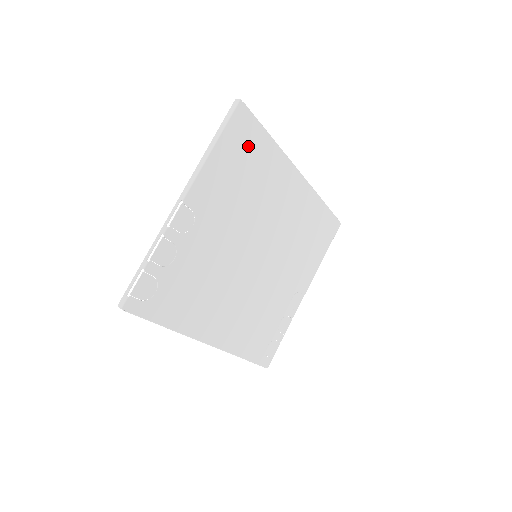
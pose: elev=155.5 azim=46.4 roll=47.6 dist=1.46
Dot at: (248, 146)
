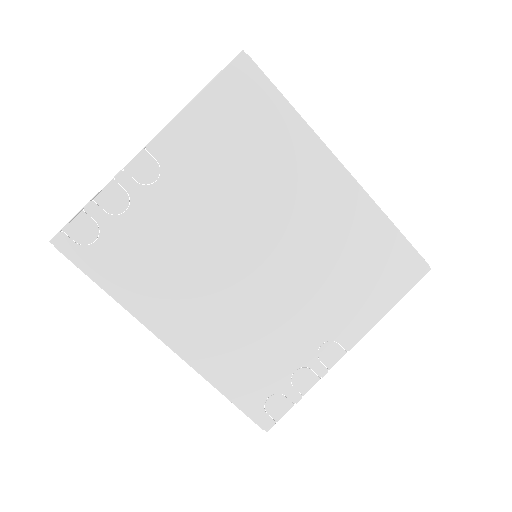
Dot at: (251, 108)
